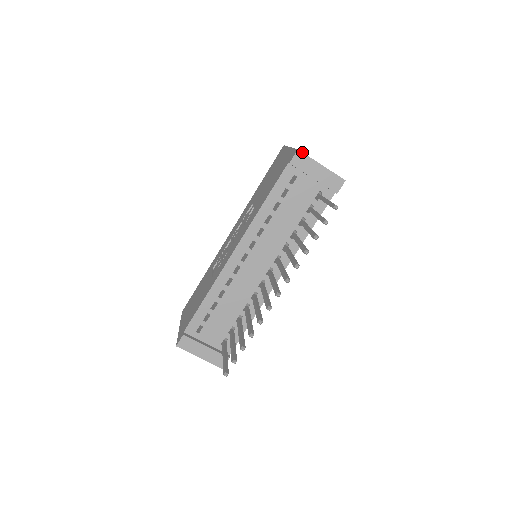
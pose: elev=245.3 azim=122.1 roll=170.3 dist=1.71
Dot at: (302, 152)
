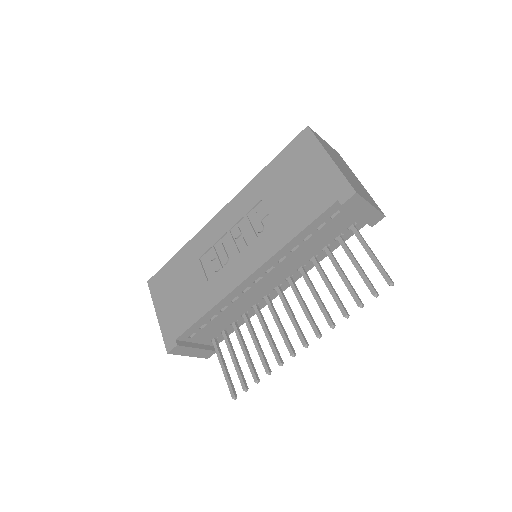
Dot at: (359, 195)
